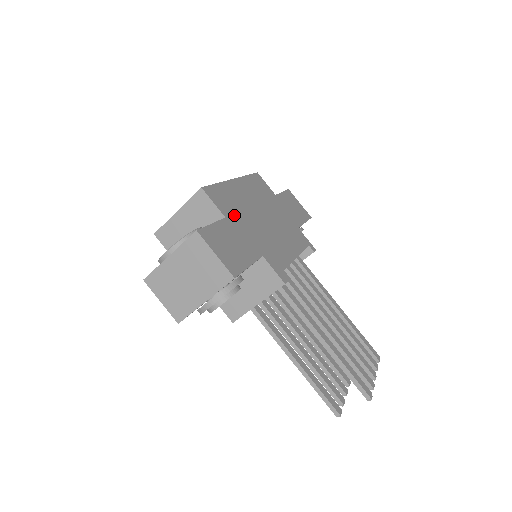
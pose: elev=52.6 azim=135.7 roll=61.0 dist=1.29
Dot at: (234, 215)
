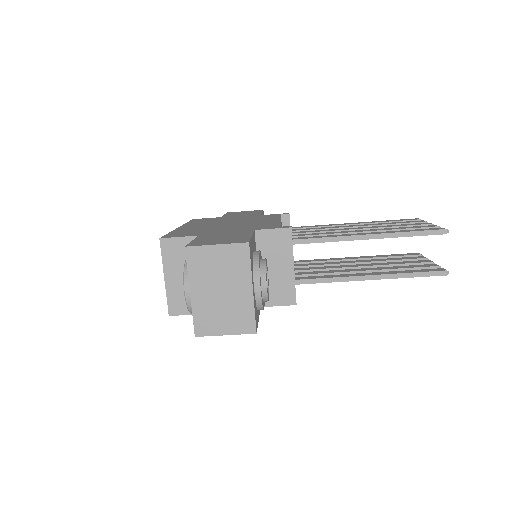
Dot at: (204, 233)
